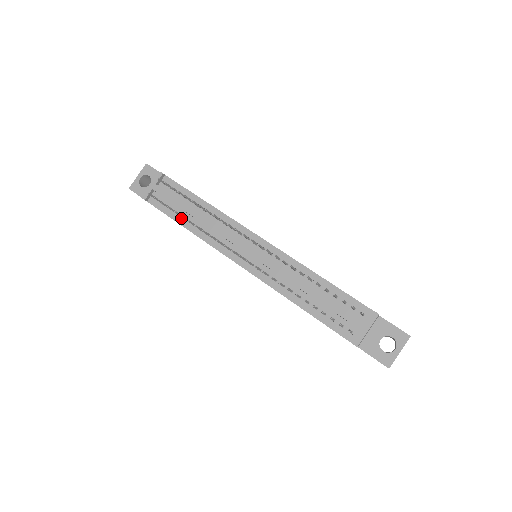
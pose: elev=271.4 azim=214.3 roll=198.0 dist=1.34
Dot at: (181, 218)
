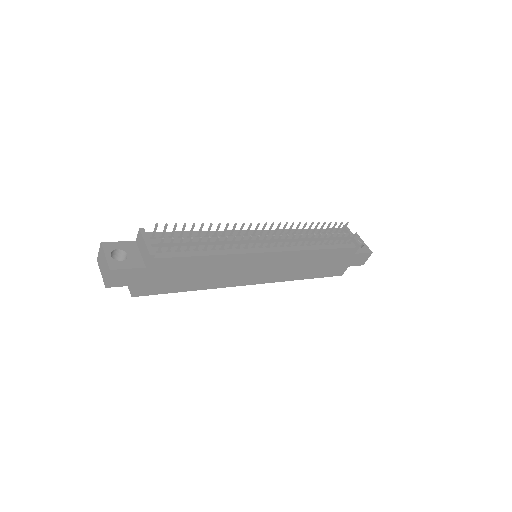
Dot at: (198, 251)
